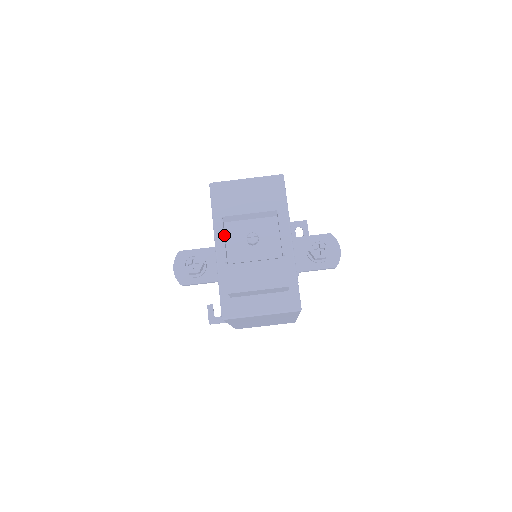
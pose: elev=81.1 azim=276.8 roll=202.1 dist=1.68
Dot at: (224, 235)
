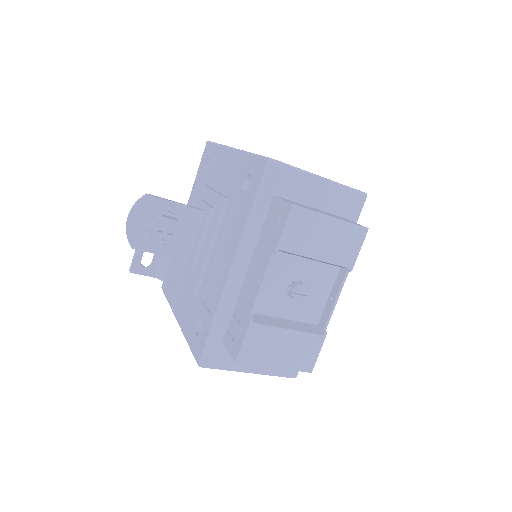
Dot at: (266, 274)
